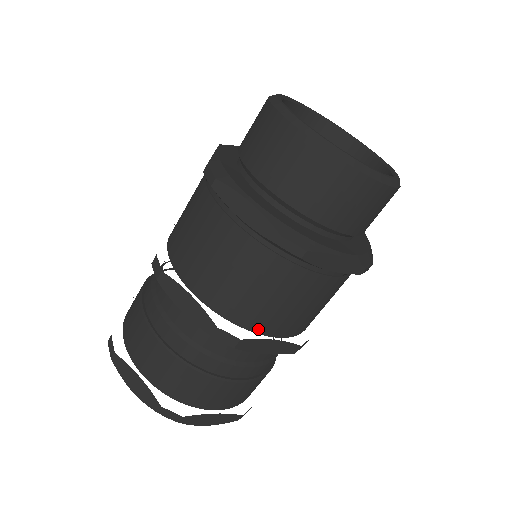
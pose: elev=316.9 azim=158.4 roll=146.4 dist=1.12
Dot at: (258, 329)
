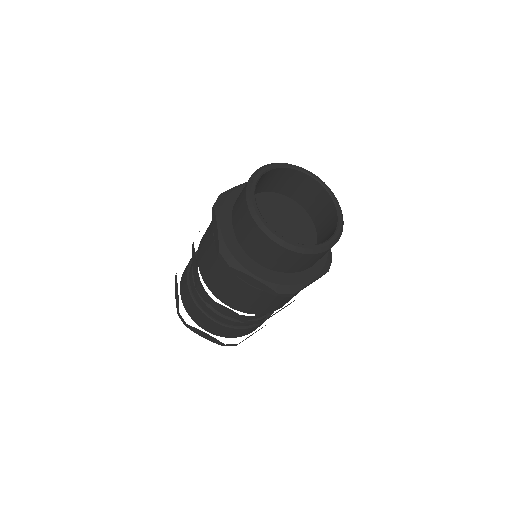
Dot at: (219, 297)
